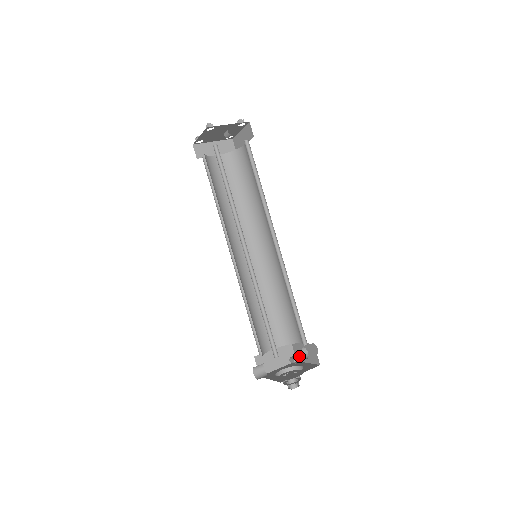
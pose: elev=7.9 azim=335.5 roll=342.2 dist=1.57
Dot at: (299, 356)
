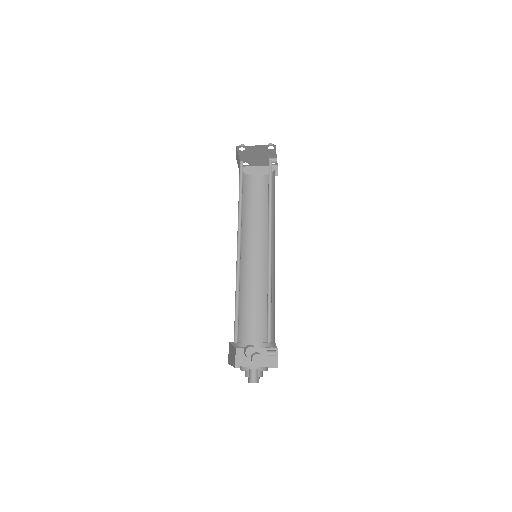
Dot at: (243, 362)
